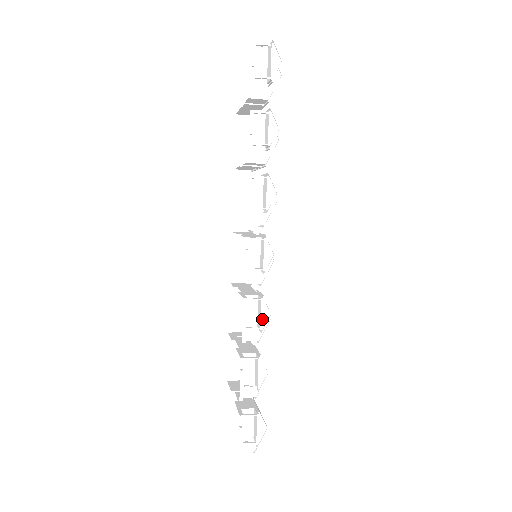
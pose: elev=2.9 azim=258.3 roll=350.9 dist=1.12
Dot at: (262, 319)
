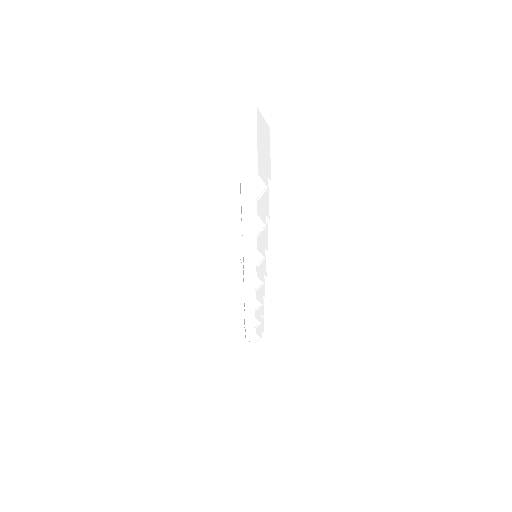
Dot at: (255, 306)
